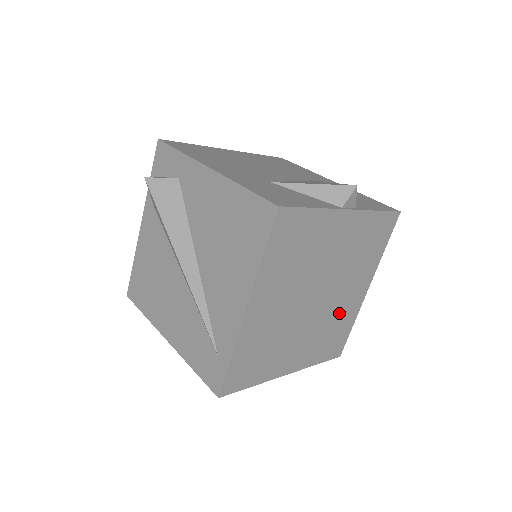
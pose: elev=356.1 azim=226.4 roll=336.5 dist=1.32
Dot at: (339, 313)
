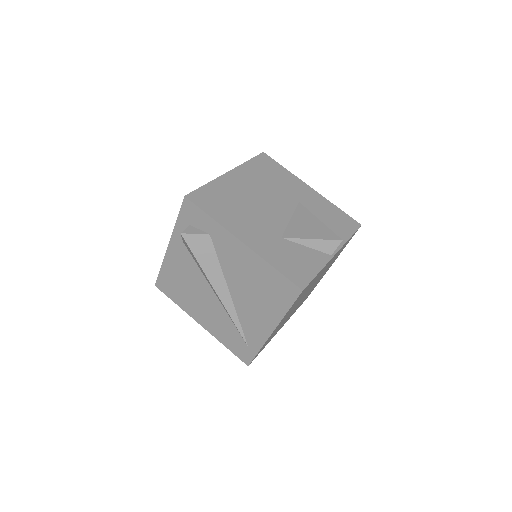
Dot at: (313, 287)
